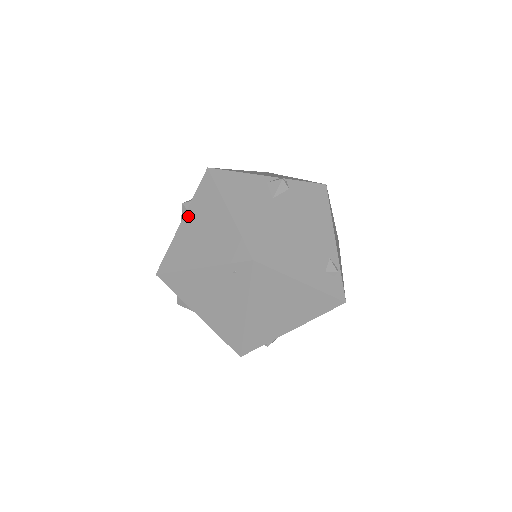
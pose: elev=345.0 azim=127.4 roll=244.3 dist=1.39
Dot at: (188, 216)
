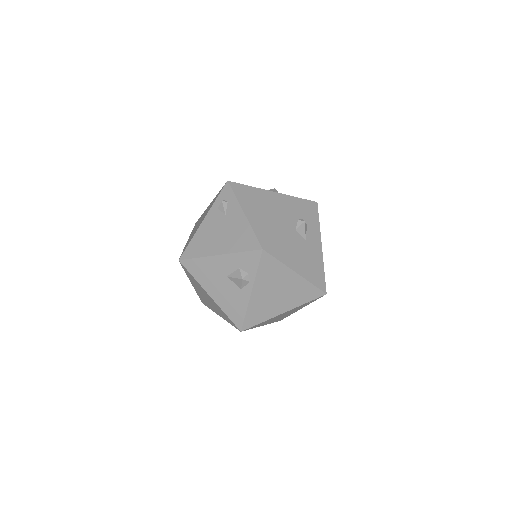
Dot at: (257, 288)
